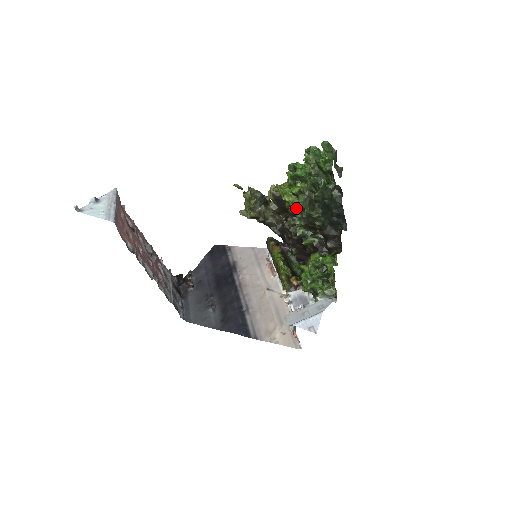
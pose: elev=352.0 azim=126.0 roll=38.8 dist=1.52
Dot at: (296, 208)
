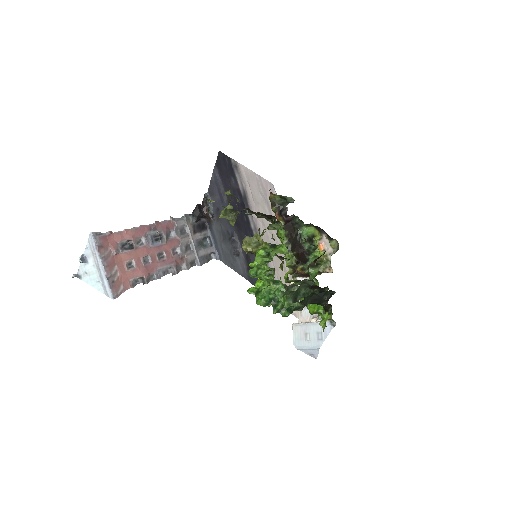
Dot at: occluded
